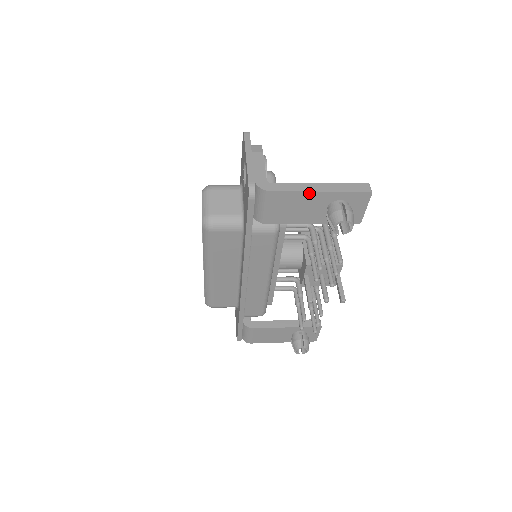
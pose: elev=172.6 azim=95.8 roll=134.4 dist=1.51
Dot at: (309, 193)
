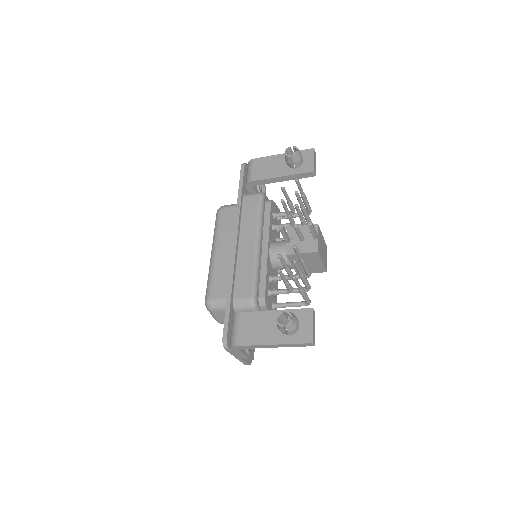
Dot at: (276, 156)
